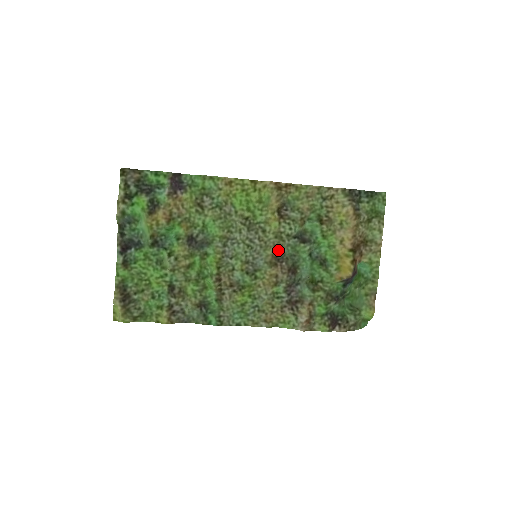
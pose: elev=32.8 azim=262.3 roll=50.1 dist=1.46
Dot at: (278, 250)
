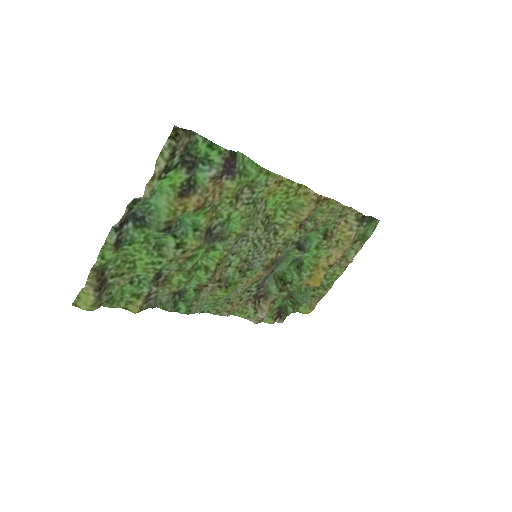
Dot at: (279, 256)
